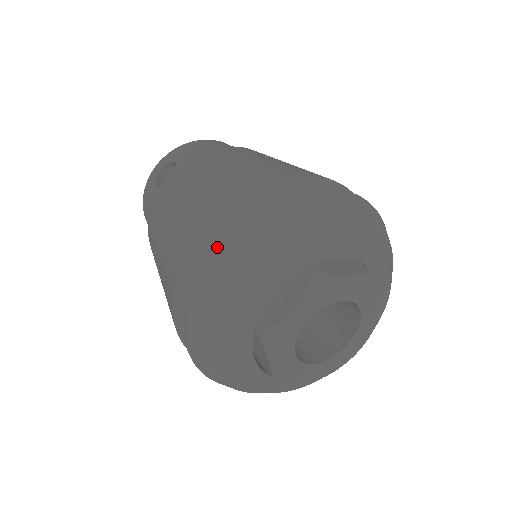
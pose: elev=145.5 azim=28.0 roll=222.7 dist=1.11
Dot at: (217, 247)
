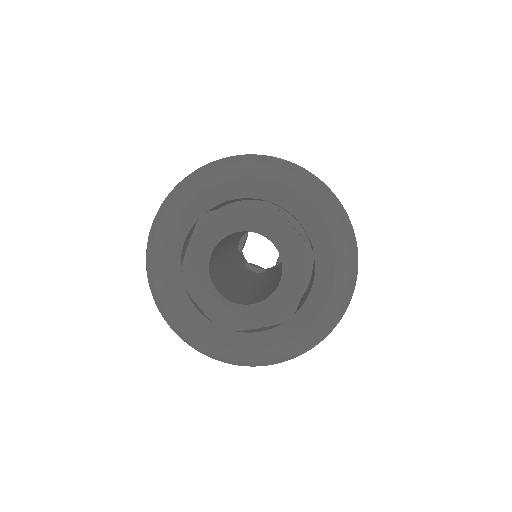
Dot at: (151, 227)
